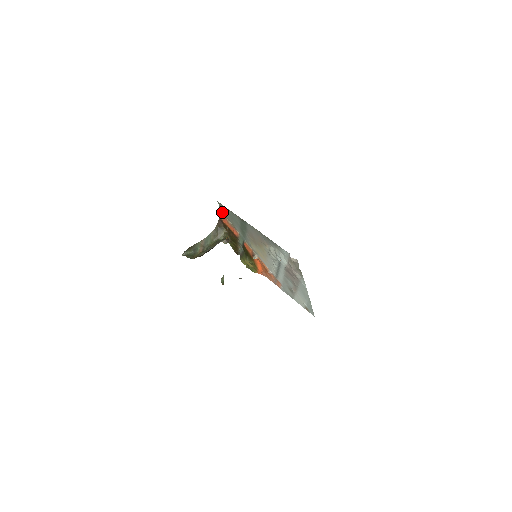
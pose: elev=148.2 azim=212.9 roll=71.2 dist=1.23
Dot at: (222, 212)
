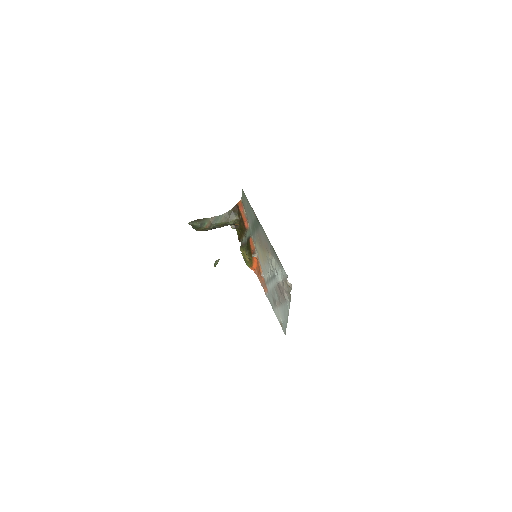
Dot at: (242, 199)
